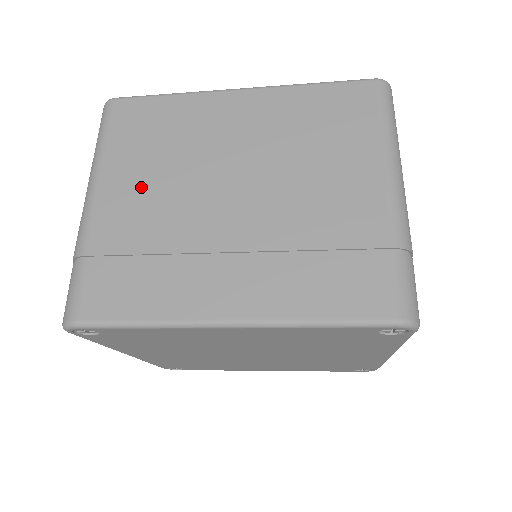
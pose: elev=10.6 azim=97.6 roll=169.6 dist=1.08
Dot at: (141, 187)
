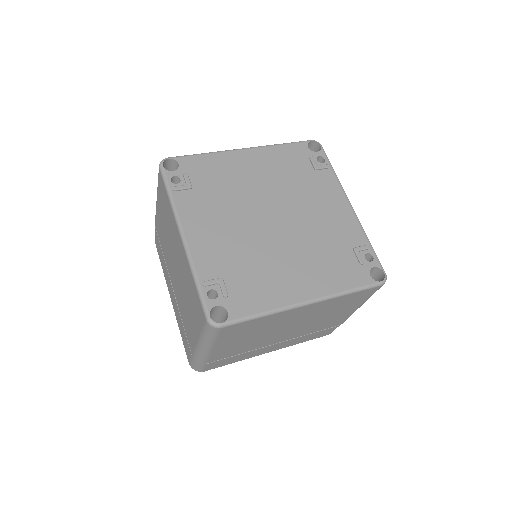
Dot at: (238, 344)
